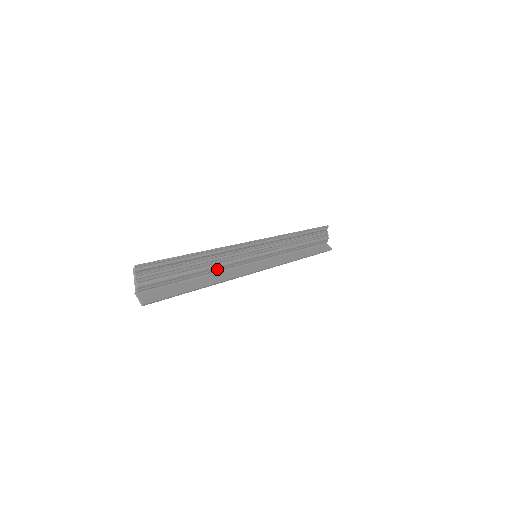
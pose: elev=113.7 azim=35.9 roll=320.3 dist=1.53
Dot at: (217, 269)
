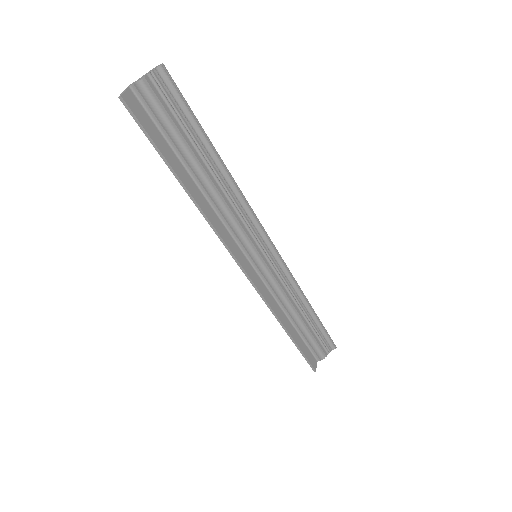
Dot at: (215, 202)
